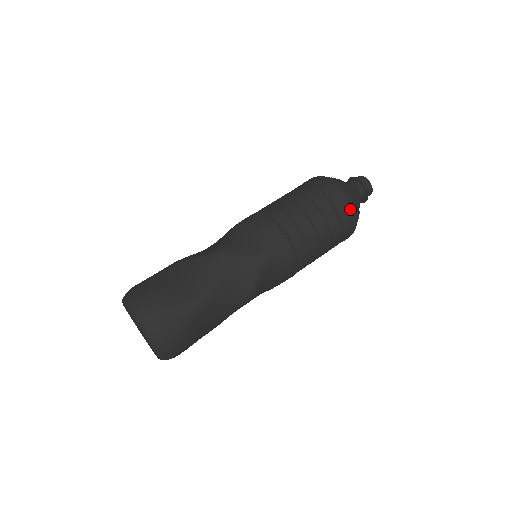
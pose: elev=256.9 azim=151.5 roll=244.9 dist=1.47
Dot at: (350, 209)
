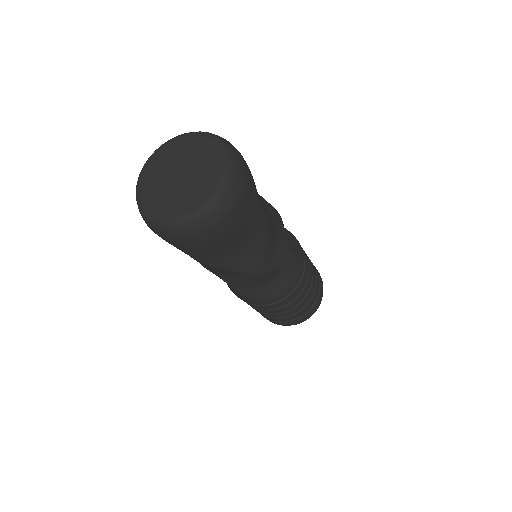
Dot at: occluded
